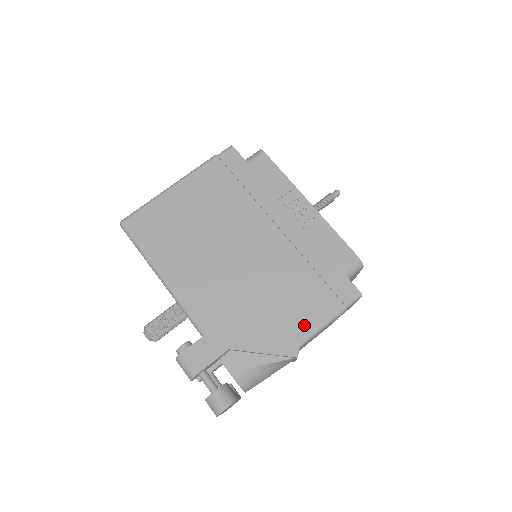
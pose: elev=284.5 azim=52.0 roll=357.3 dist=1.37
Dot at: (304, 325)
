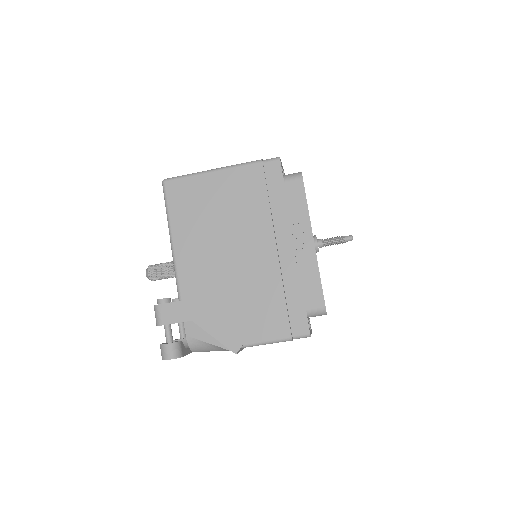
Dot at: (253, 334)
